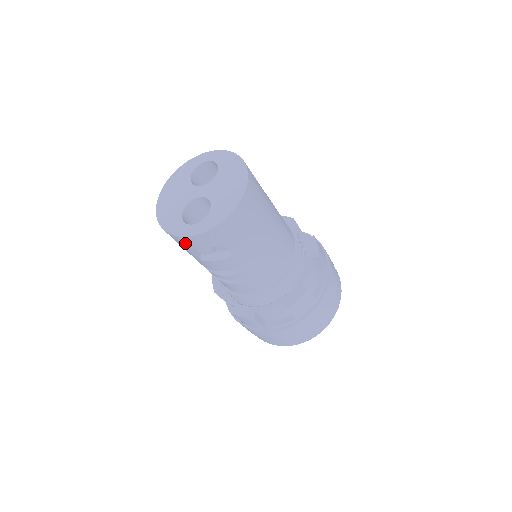
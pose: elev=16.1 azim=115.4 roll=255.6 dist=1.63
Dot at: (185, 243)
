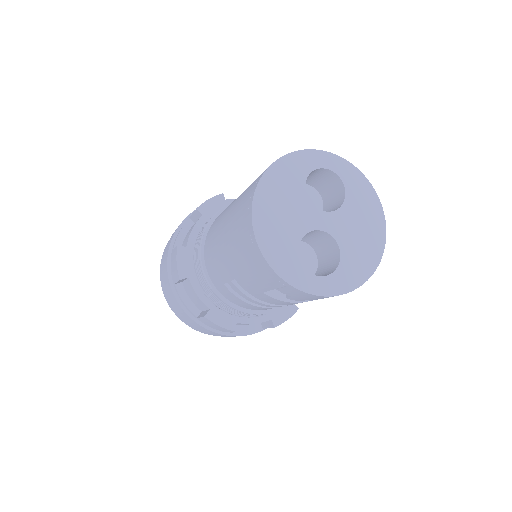
Dot at: (287, 290)
